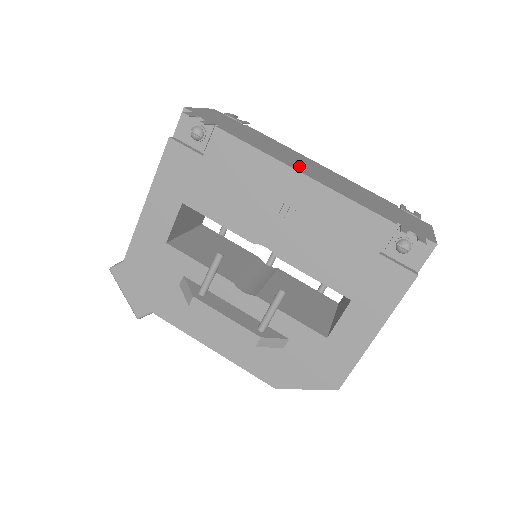
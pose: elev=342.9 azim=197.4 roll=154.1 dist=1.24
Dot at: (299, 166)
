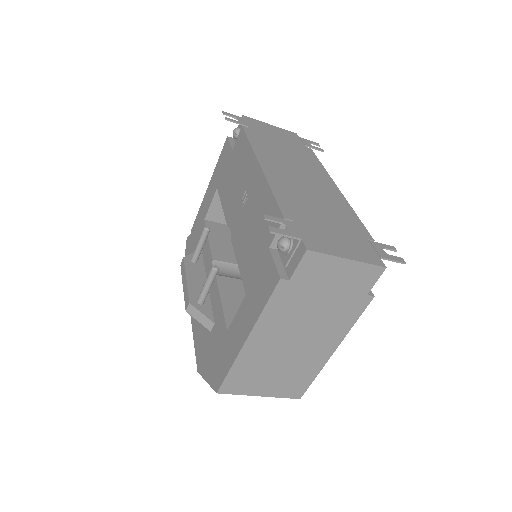
Dot at: (277, 165)
